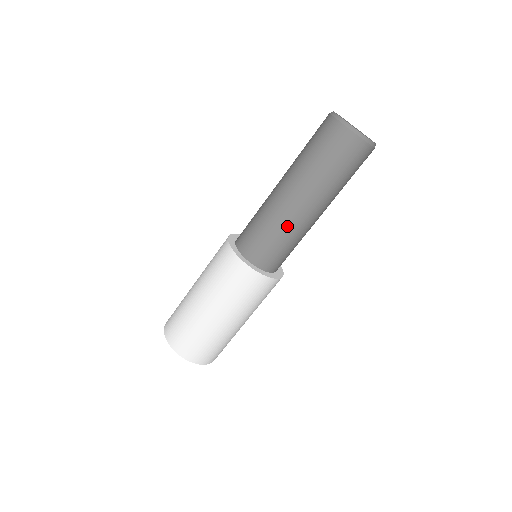
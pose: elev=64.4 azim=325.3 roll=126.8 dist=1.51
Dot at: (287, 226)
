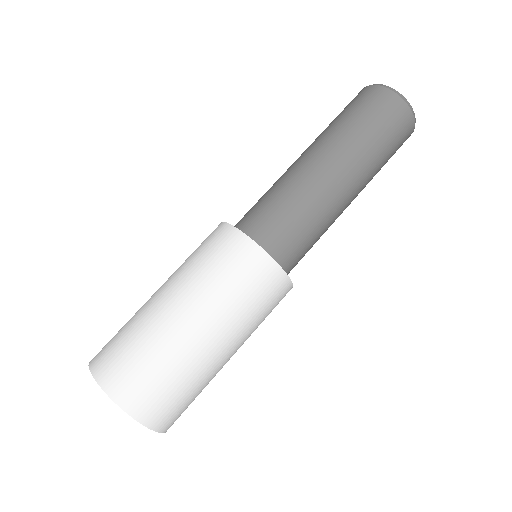
Dot at: (311, 196)
